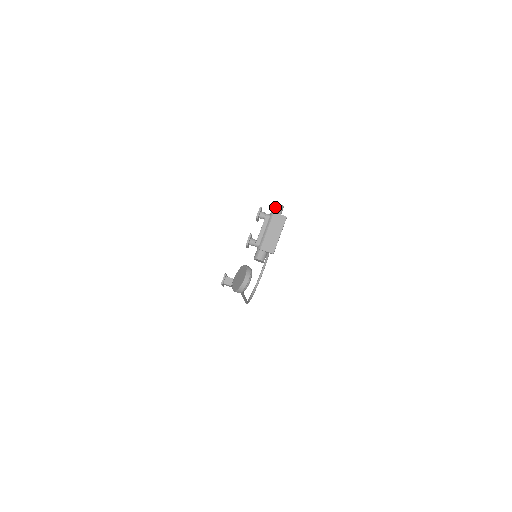
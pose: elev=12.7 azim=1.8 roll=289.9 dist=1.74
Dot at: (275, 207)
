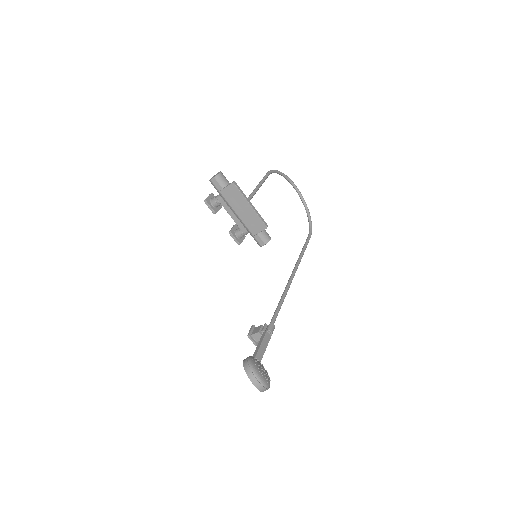
Dot at: (214, 186)
